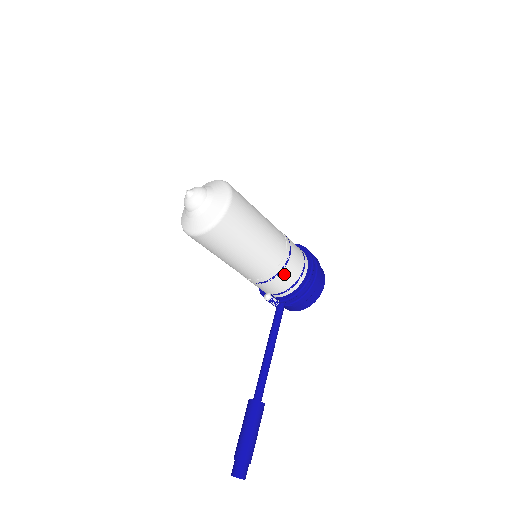
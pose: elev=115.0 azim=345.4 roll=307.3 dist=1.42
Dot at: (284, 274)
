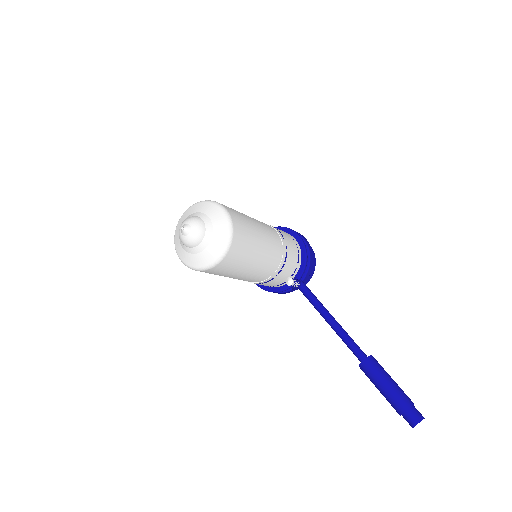
Dot at: (289, 250)
